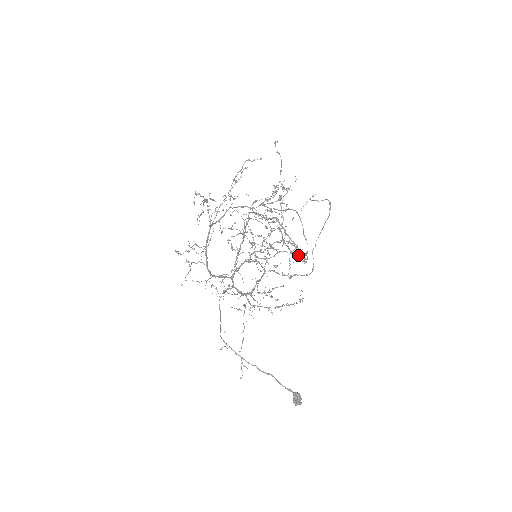
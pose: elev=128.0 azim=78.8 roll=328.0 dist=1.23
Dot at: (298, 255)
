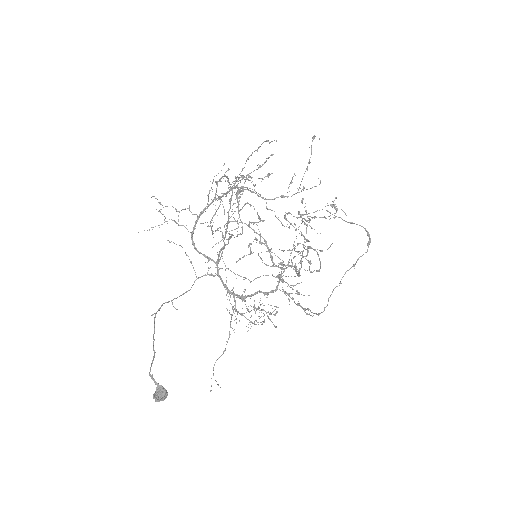
Dot at: (299, 275)
